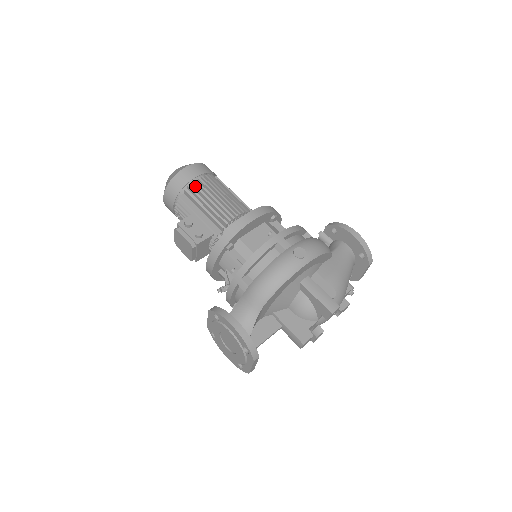
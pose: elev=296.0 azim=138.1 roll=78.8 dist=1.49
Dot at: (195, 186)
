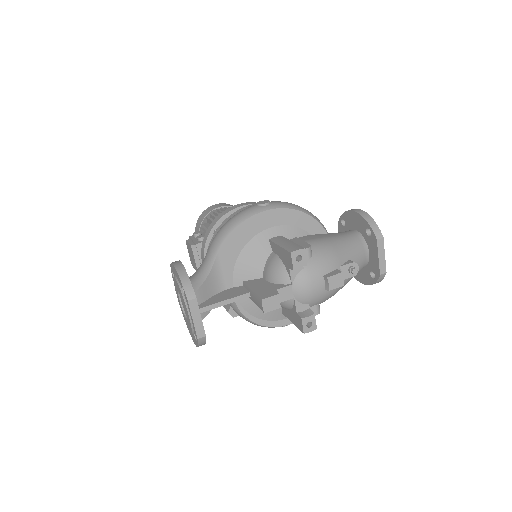
Dot at: (214, 212)
